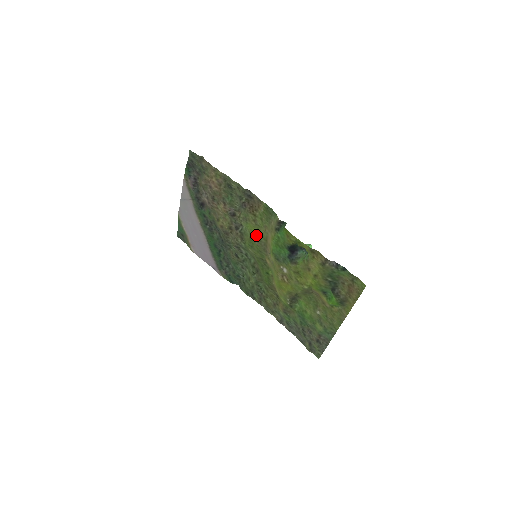
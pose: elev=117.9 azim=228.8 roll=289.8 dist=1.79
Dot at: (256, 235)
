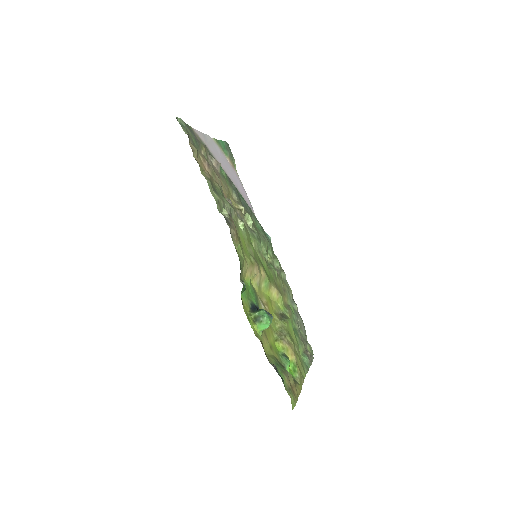
Dot at: (246, 249)
